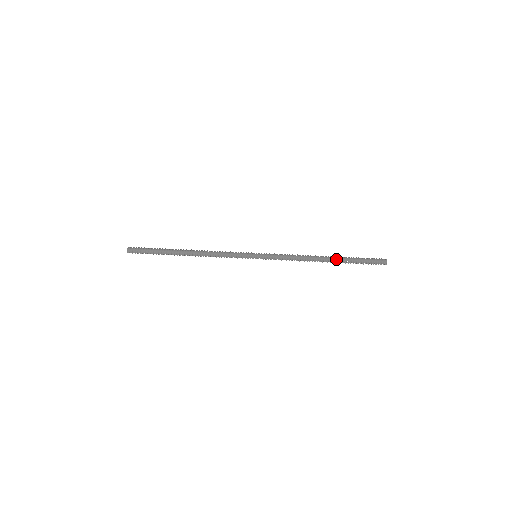
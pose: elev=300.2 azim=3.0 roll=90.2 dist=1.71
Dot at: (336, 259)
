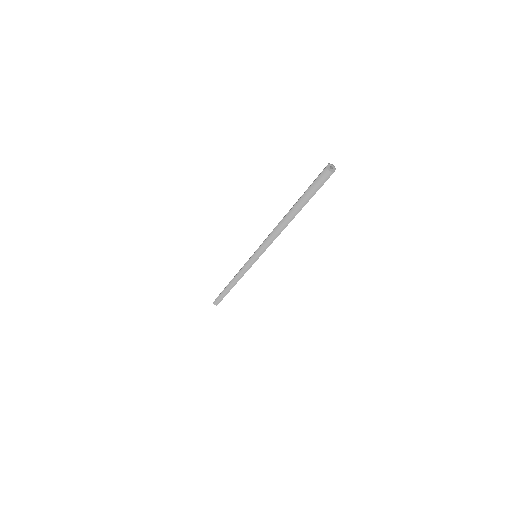
Dot at: (294, 213)
